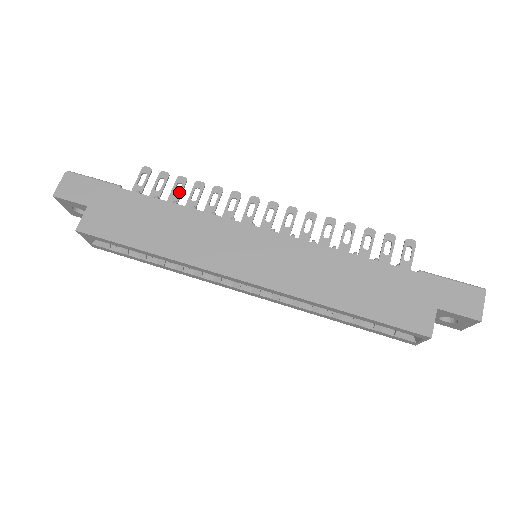
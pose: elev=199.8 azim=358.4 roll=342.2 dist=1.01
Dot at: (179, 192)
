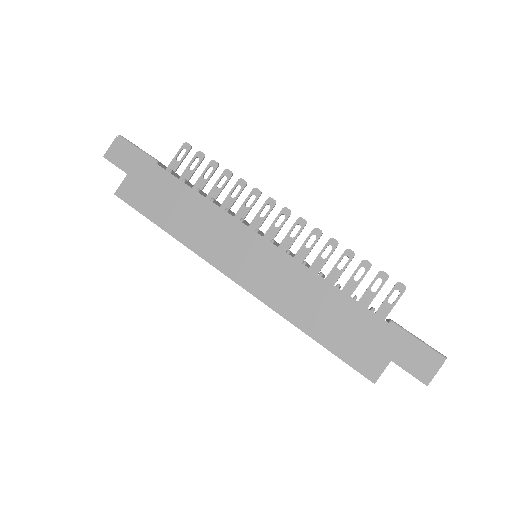
Dot at: (208, 176)
